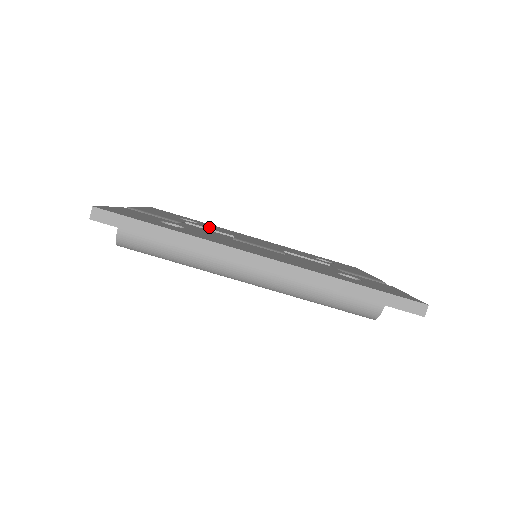
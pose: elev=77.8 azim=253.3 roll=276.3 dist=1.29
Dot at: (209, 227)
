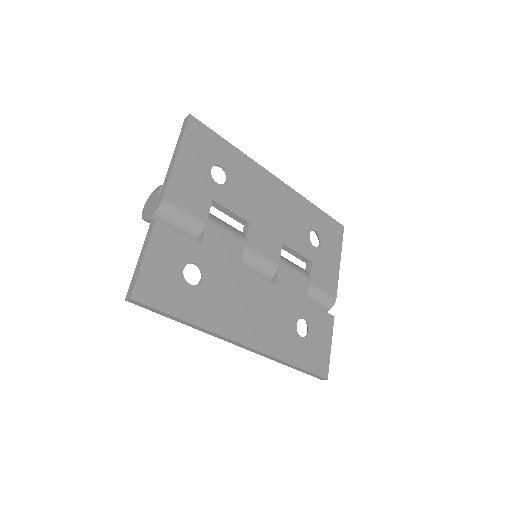
Dot at: (234, 196)
